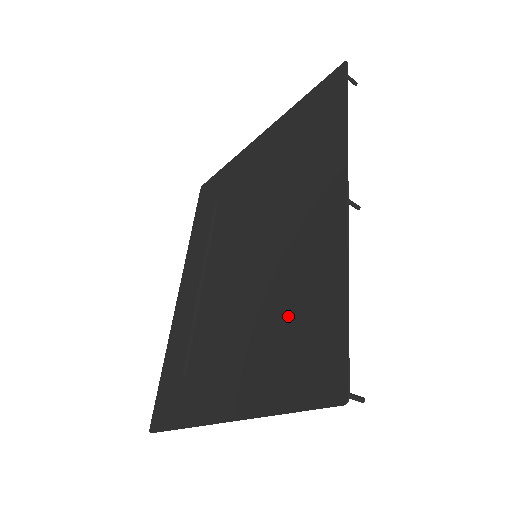
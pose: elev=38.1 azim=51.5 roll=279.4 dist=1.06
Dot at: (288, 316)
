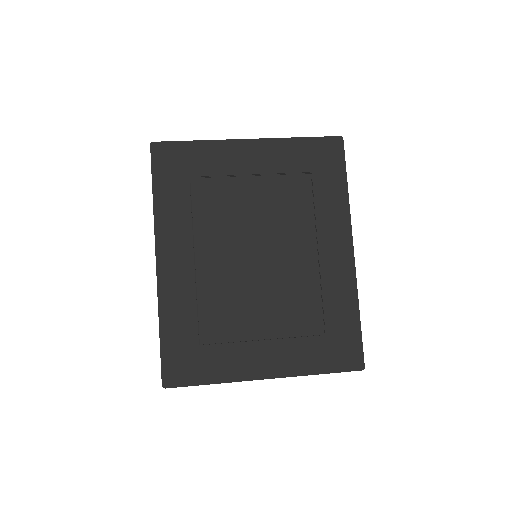
Dot at: (312, 317)
